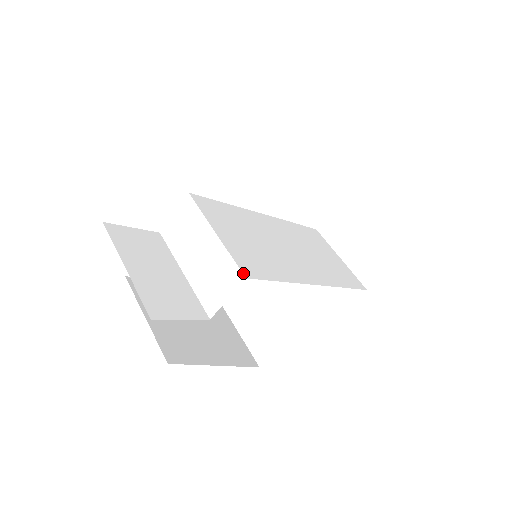
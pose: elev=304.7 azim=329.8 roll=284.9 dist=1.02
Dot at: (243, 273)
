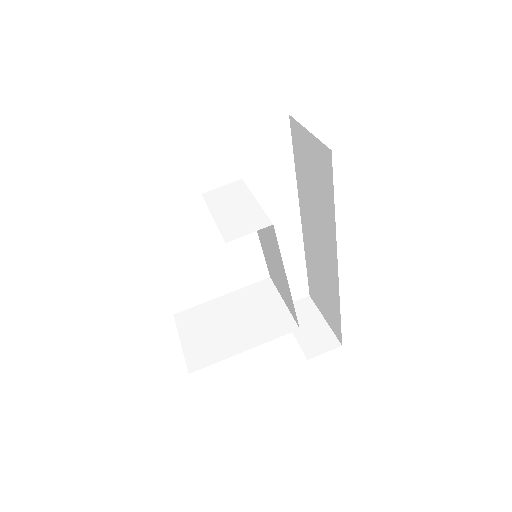
Dot at: (271, 222)
